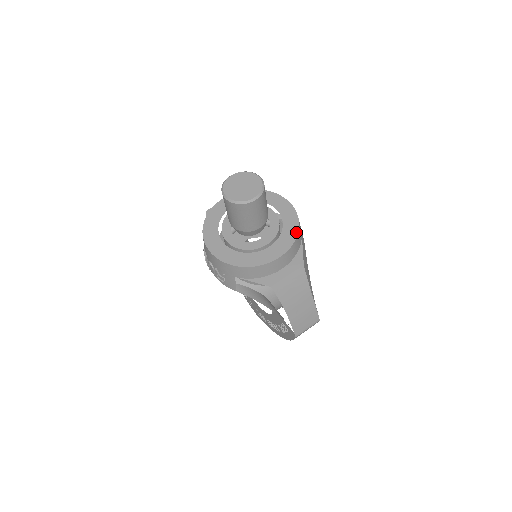
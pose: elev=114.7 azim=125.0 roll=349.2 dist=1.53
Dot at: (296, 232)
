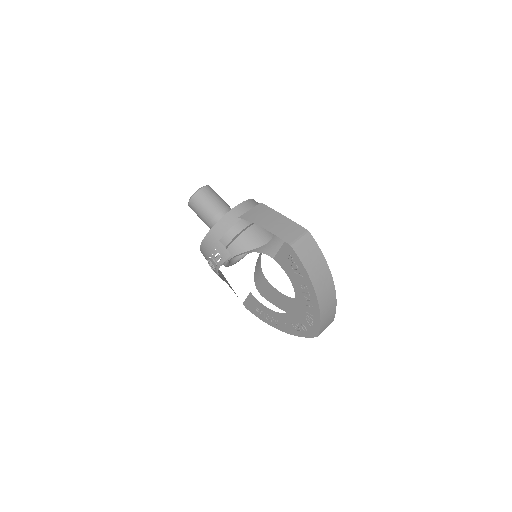
Dot at: occluded
